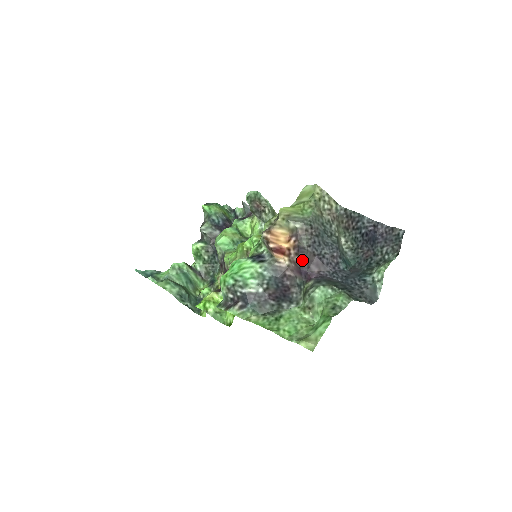
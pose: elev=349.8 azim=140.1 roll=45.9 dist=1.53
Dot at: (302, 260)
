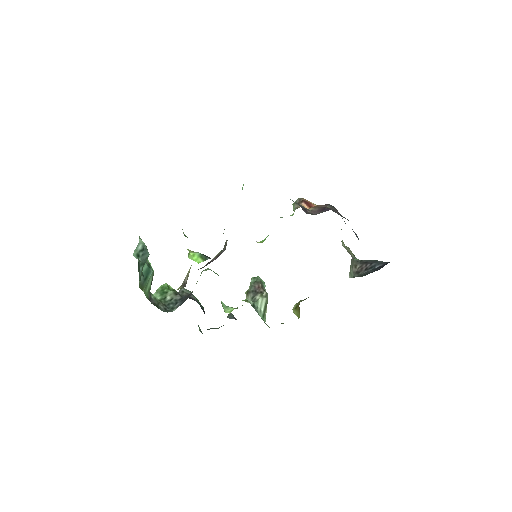
Dot at: (329, 207)
